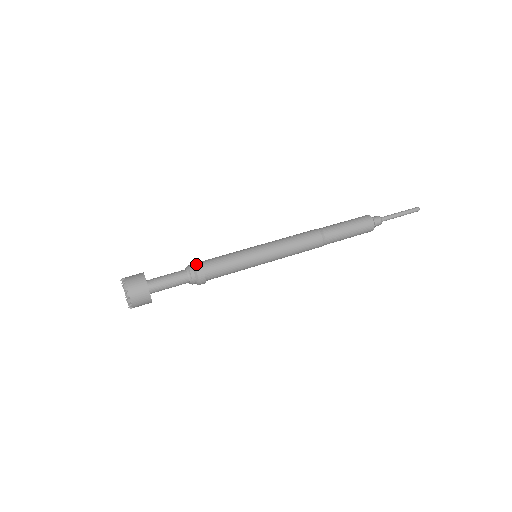
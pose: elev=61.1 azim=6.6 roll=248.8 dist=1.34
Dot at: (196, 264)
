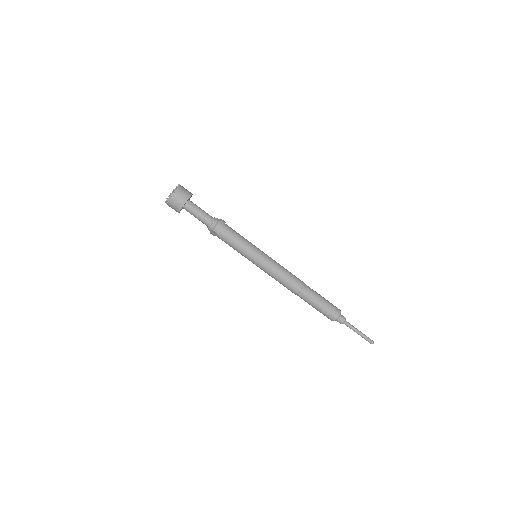
Dot at: occluded
